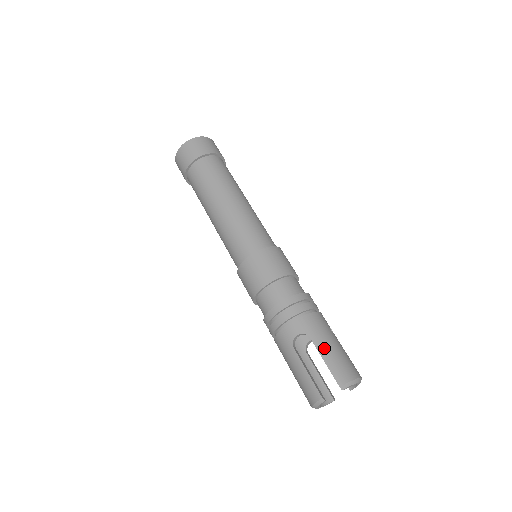
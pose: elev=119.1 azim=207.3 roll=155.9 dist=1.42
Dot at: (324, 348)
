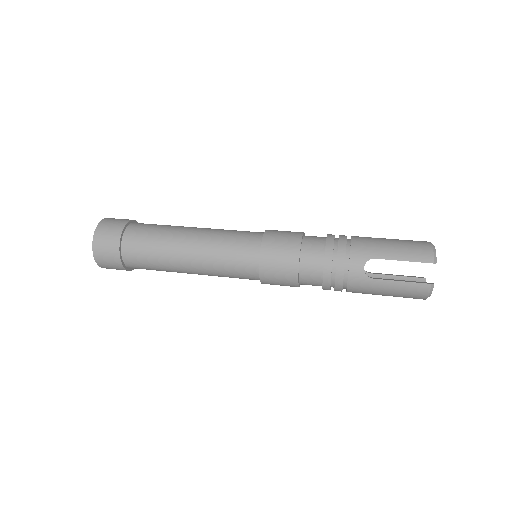
Dot at: (391, 253)
